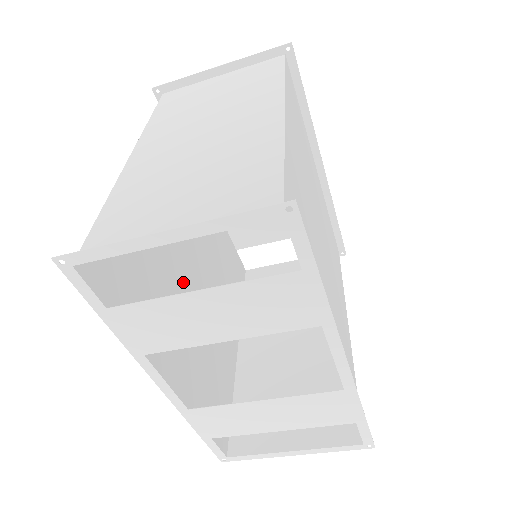
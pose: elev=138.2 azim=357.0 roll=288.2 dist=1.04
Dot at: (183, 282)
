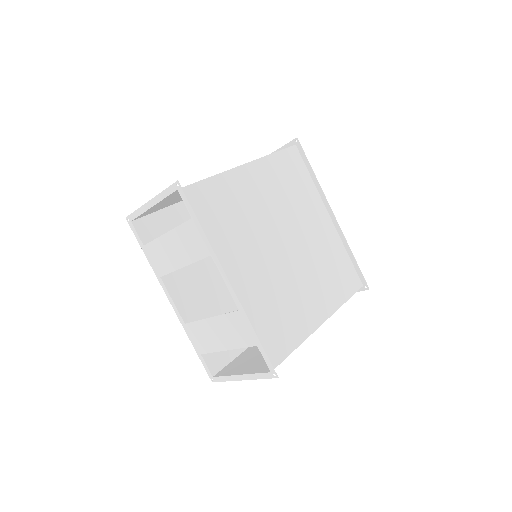
Dot at: (215, 266)
